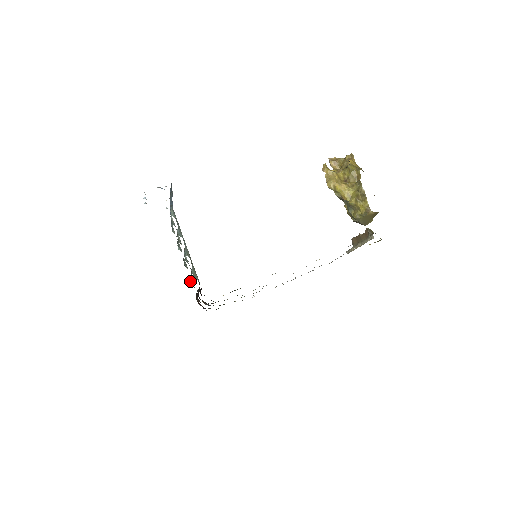
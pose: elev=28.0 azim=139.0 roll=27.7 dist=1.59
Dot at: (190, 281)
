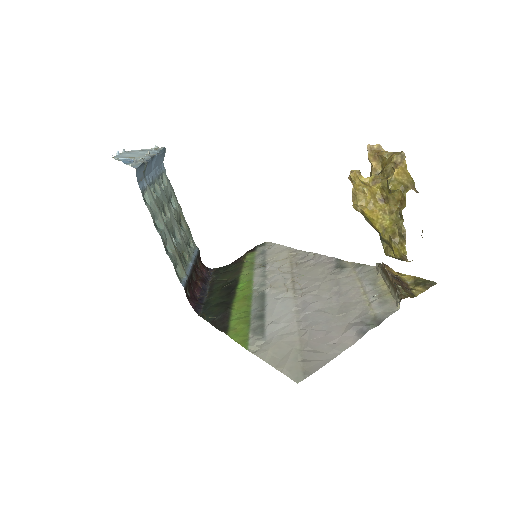
Dot at: (189, 243)
